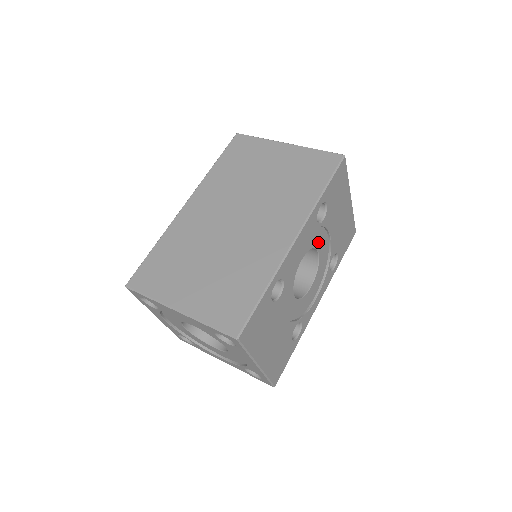
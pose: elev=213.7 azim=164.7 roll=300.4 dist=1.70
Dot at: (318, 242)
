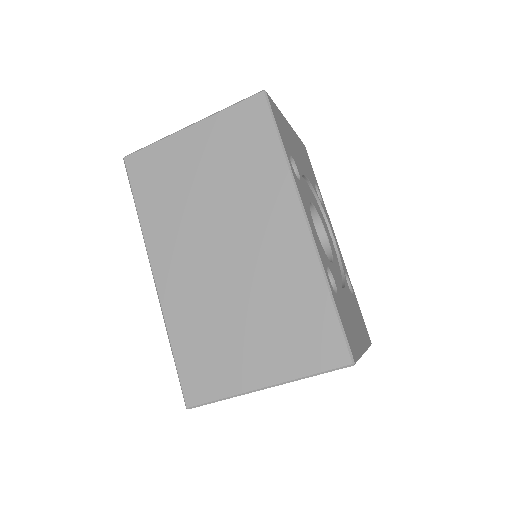
Dot at: (306, 195)
